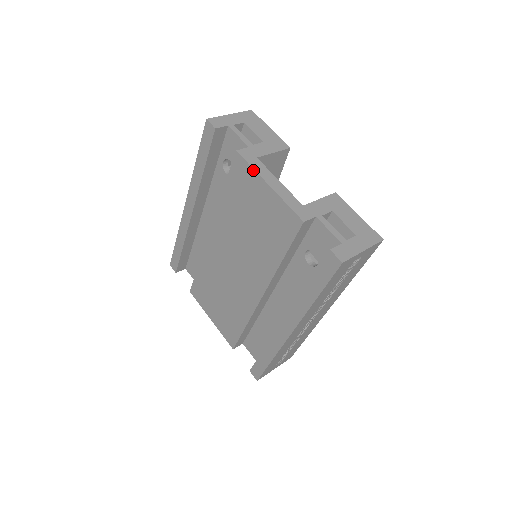
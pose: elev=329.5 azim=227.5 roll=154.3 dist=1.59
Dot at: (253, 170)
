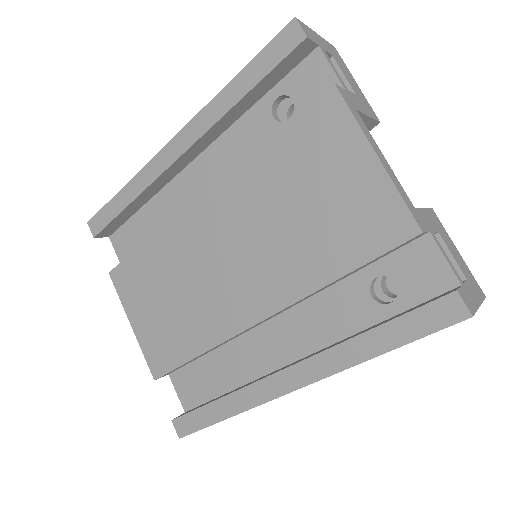
Dot at: (356, 124)
